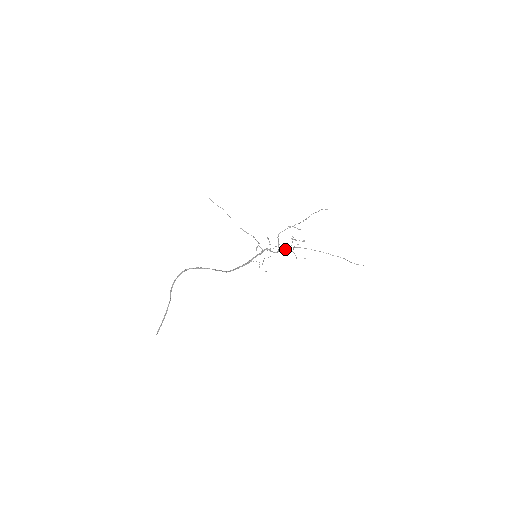
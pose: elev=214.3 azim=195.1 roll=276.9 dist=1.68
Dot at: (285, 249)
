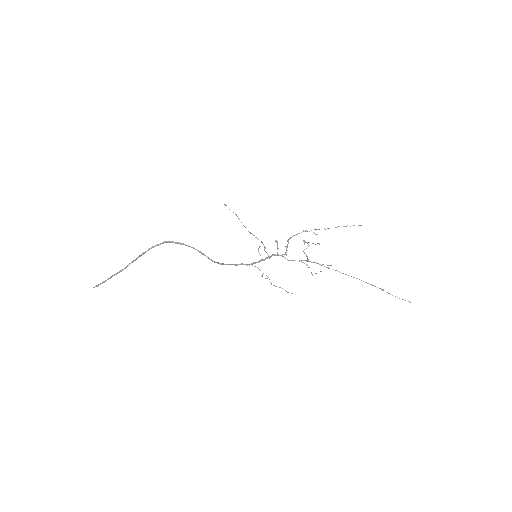
Dot at: occluded
